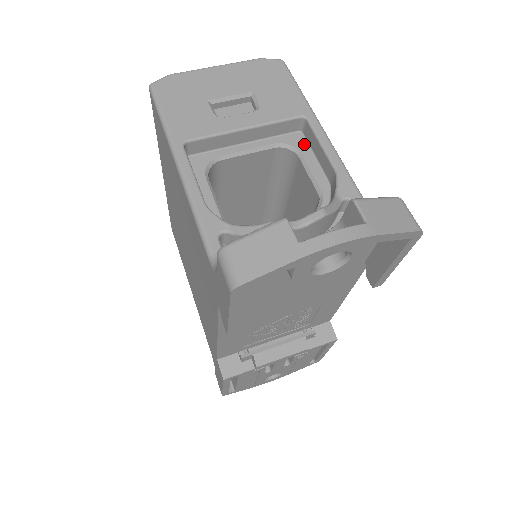
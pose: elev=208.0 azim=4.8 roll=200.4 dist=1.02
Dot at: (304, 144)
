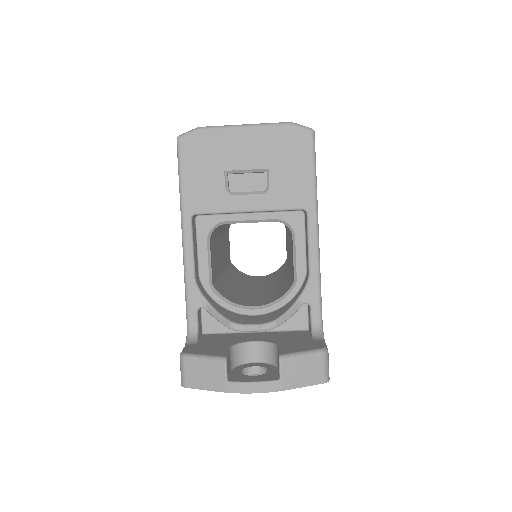
Dot at: (301, 226)
